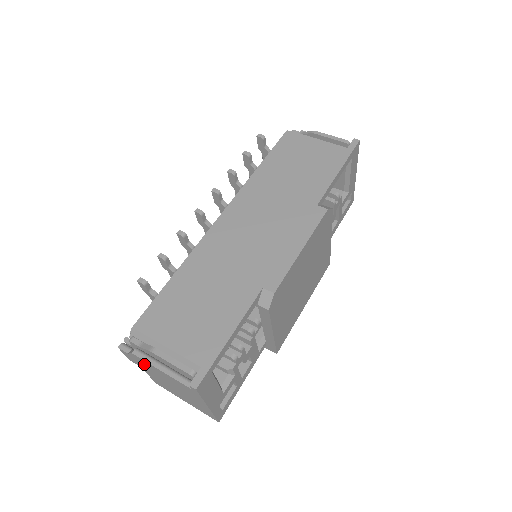
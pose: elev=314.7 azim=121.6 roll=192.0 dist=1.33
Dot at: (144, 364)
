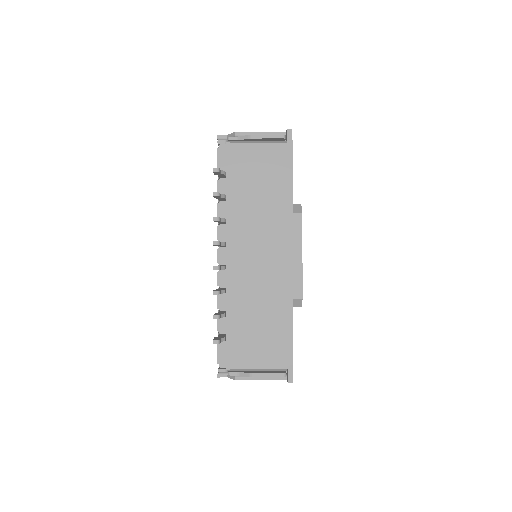
Dot at: occluded
